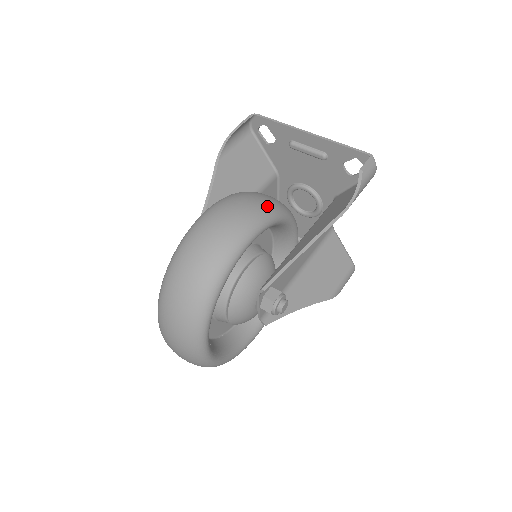
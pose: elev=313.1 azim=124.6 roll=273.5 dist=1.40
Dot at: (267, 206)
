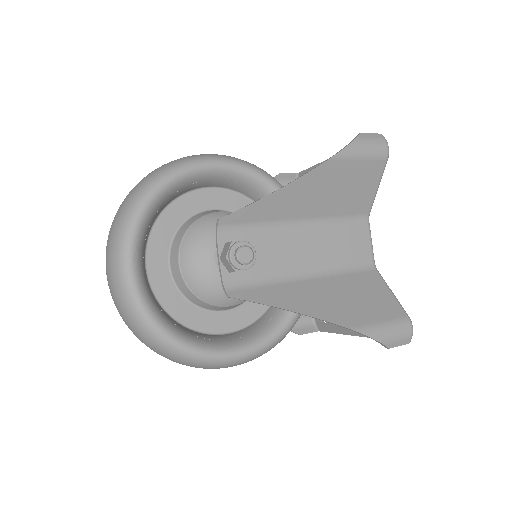
Dot at: occluded
